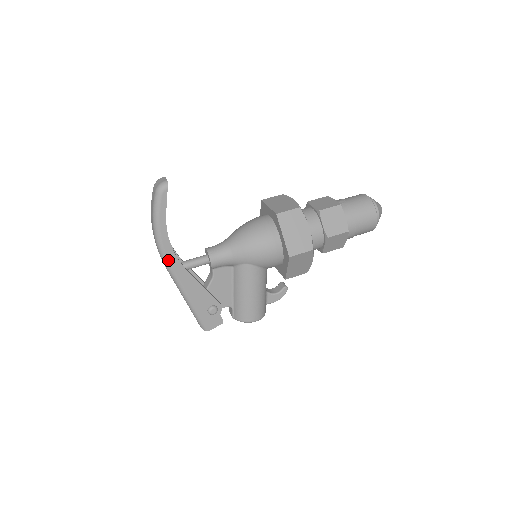
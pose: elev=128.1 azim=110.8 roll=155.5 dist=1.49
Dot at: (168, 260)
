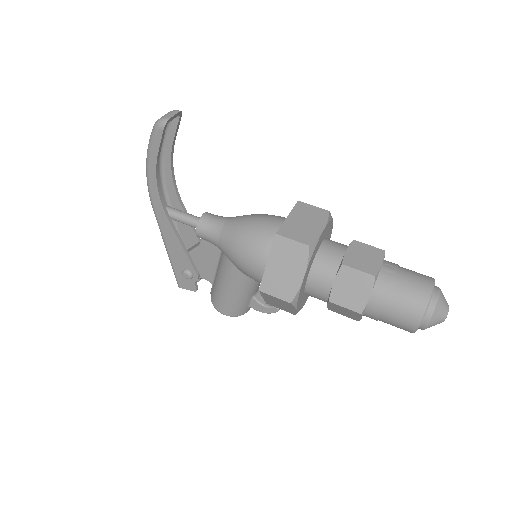
Dot at: (153, 201)
